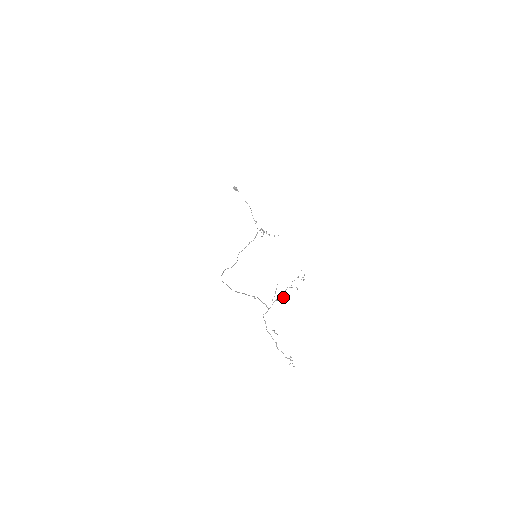
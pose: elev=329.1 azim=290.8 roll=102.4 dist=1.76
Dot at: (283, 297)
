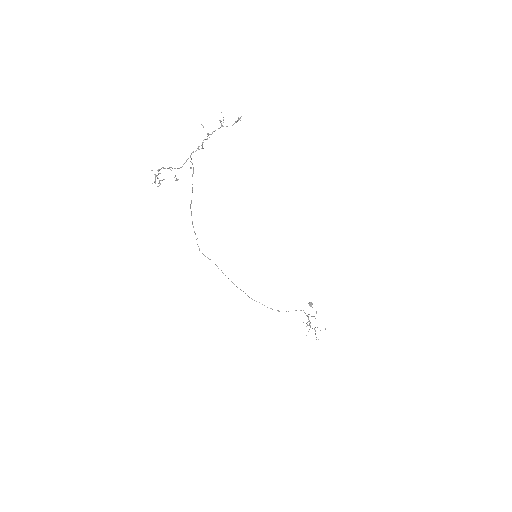
Dot at: occluded
